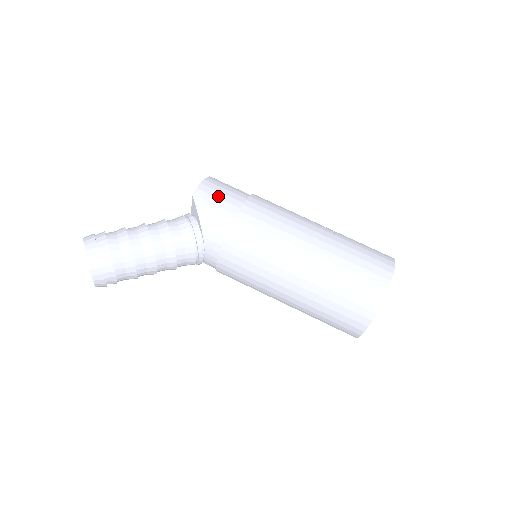
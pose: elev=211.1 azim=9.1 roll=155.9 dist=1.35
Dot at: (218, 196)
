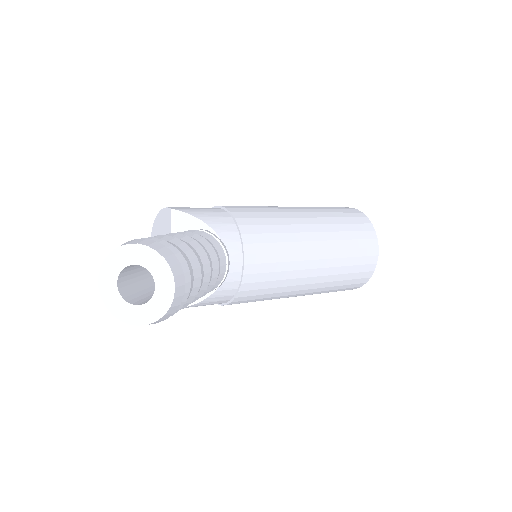
Dot at: occluded
